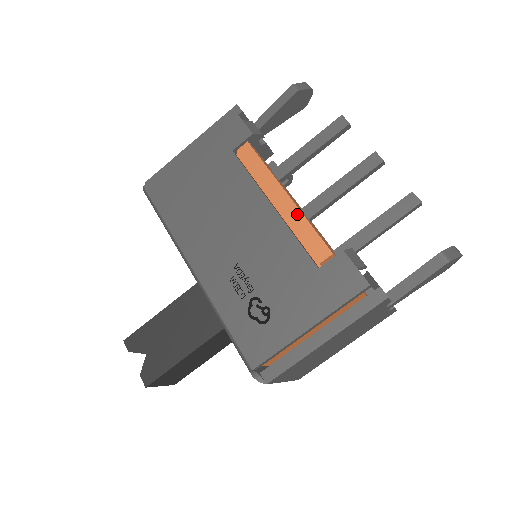
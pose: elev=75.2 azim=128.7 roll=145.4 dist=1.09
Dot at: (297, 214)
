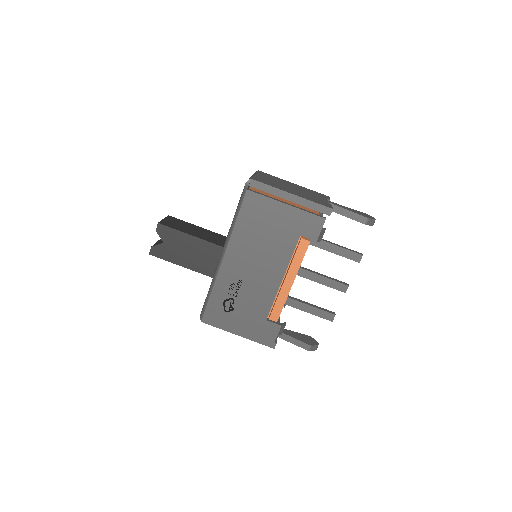
Dot at: (286, 295)
